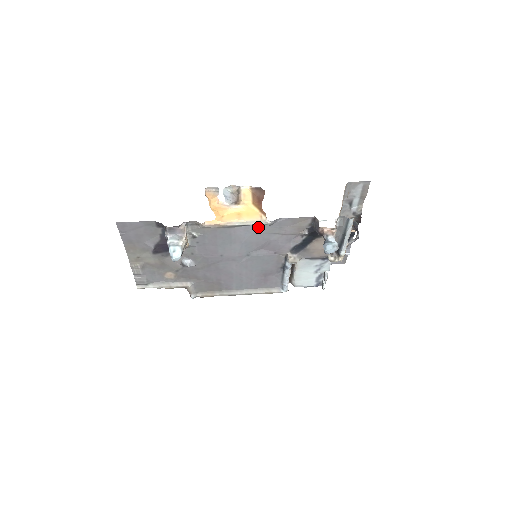
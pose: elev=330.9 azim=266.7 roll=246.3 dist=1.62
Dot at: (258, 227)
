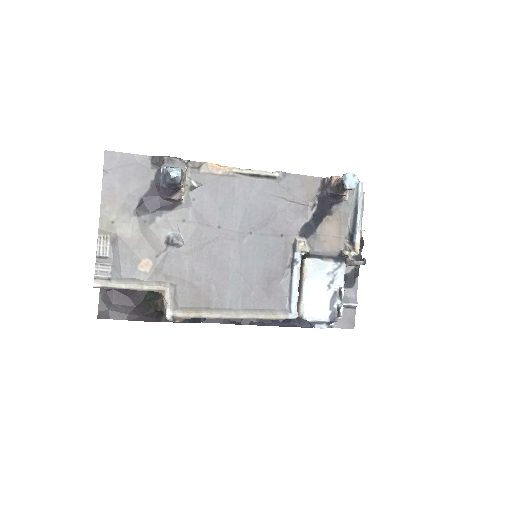
Dot at: (265, 183)
